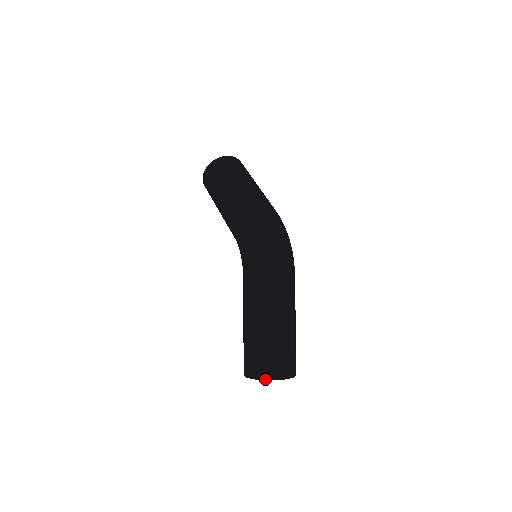
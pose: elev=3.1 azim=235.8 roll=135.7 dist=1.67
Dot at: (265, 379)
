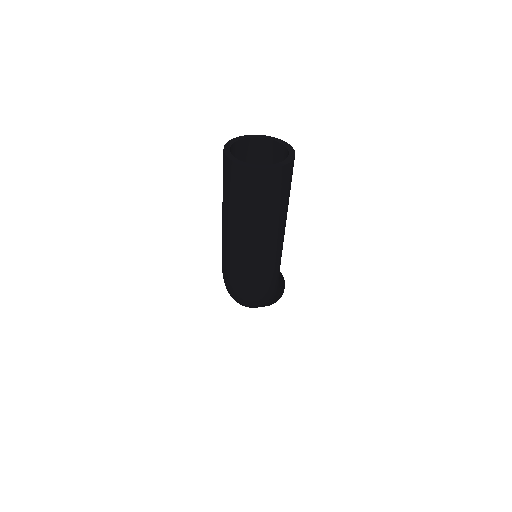
Dot at: occluded
